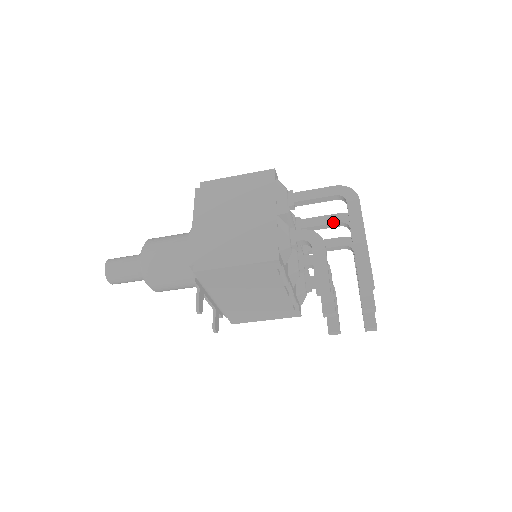
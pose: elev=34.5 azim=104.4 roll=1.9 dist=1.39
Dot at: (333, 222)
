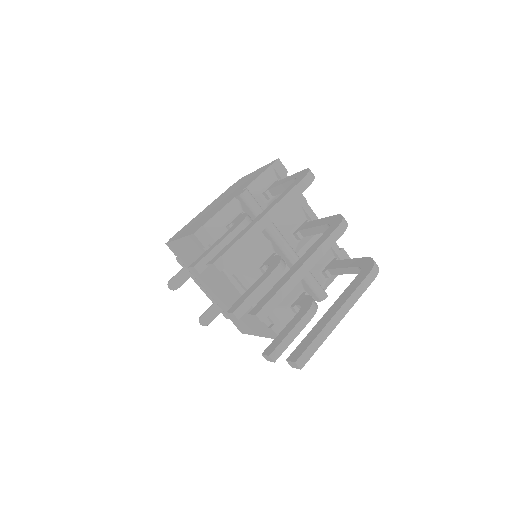
Dot at: (322, 224)
